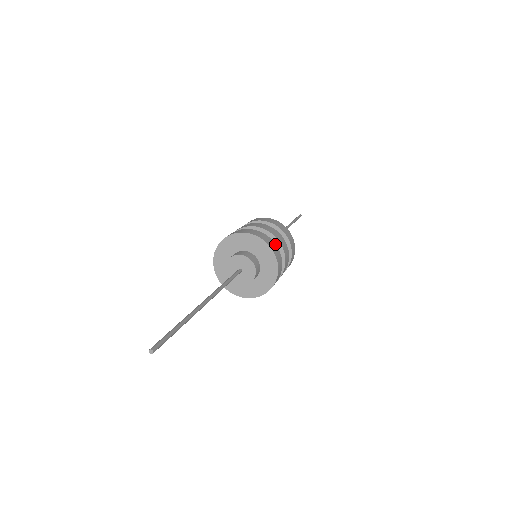
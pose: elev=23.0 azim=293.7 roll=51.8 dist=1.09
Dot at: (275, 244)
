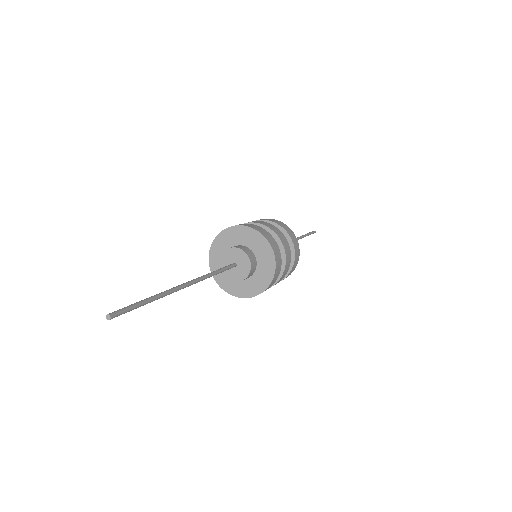
Dot at: (267, 232)
